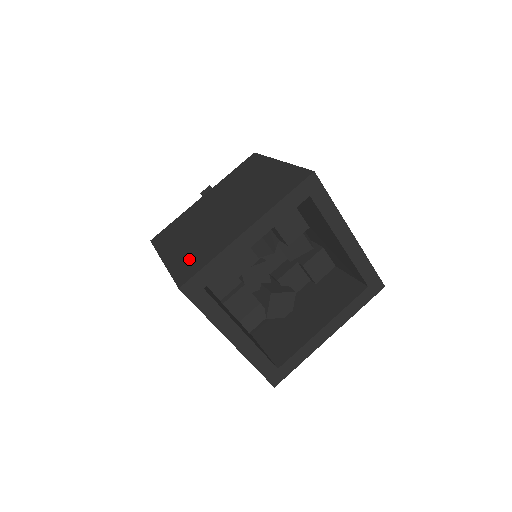
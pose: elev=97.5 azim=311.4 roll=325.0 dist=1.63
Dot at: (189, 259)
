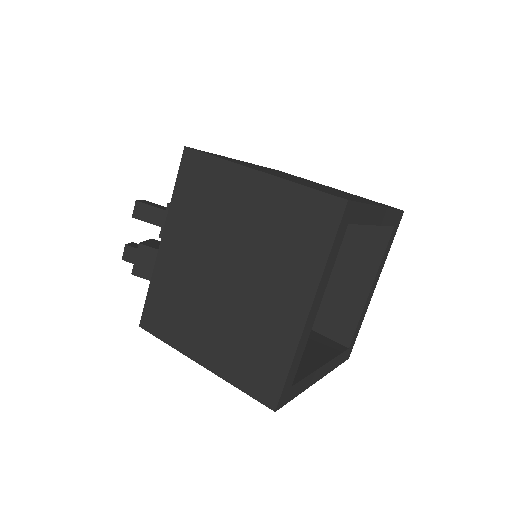
Dot at: (248, 364)
